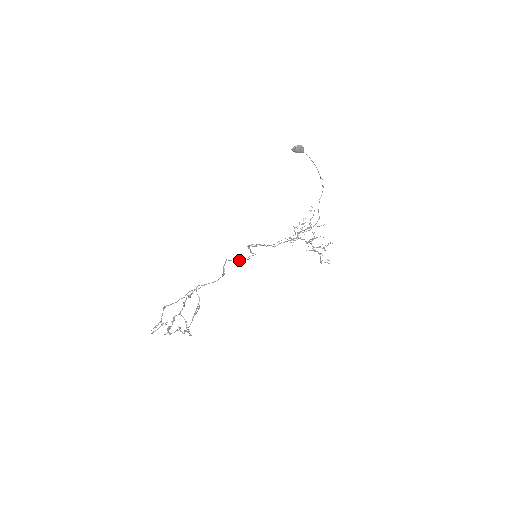
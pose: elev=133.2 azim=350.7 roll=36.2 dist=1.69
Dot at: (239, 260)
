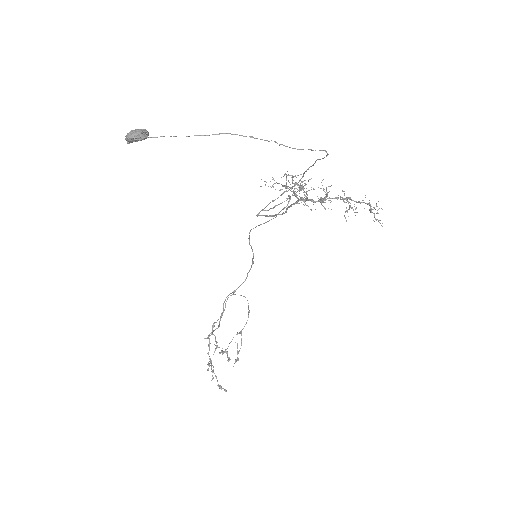
Dot at: occluded
